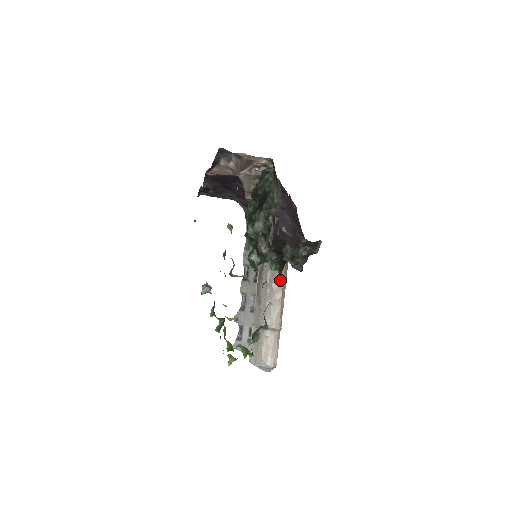
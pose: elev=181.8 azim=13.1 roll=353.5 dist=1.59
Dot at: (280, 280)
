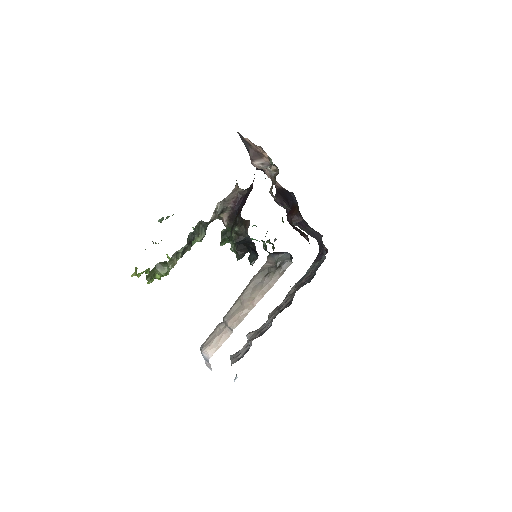
Dot at: (260, 287)
